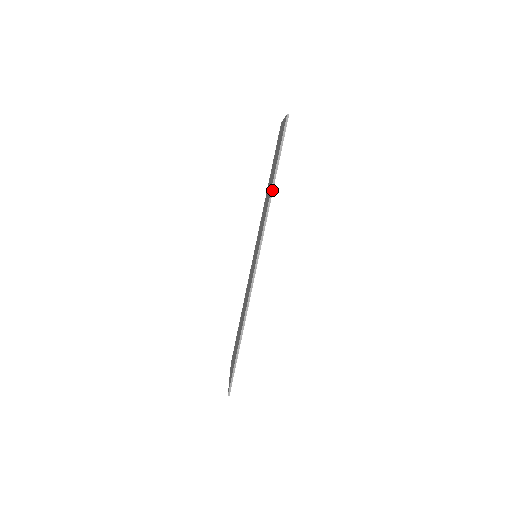
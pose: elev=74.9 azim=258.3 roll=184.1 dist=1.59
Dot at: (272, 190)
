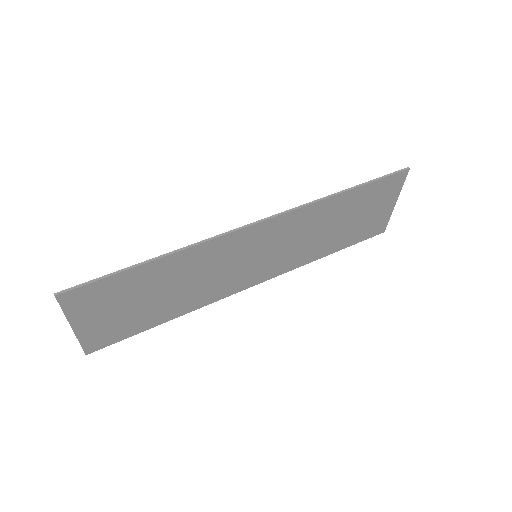
Dot at: (340, 192)
